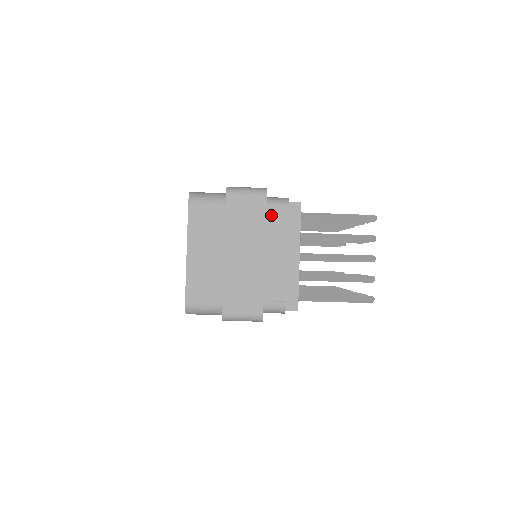
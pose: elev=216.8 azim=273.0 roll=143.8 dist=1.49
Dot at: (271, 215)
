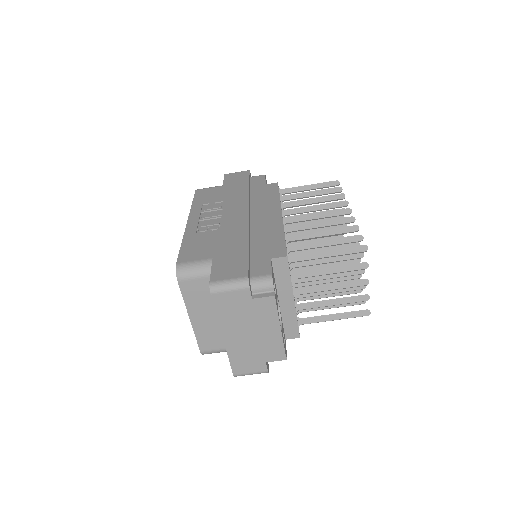
Dot at: (258, 303)
